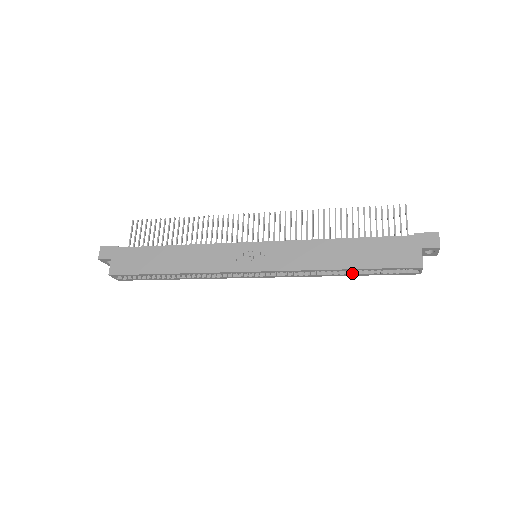
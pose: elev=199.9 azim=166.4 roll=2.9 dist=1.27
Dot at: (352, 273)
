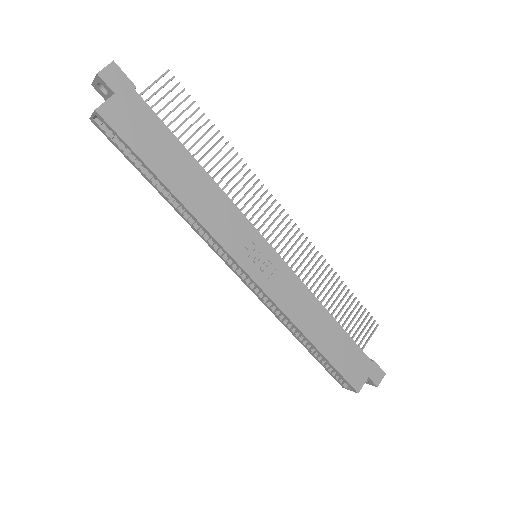
Dot at: (307, 346)
